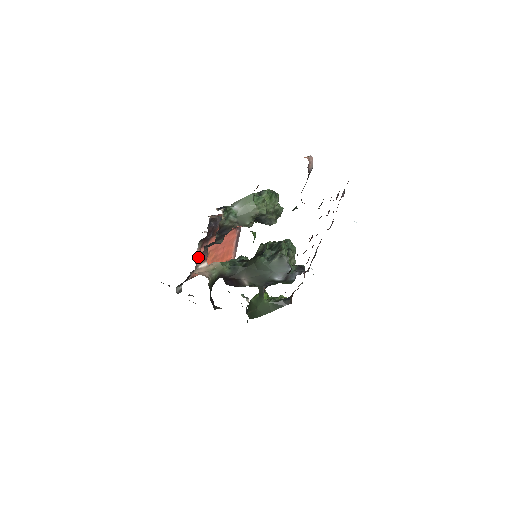
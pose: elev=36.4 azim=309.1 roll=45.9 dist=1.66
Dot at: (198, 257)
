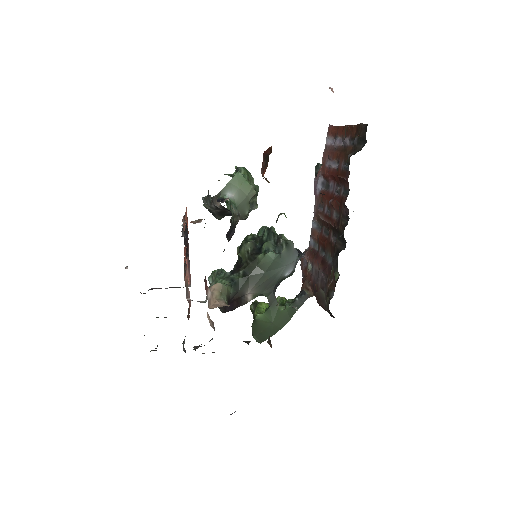
Dot at: occluded
